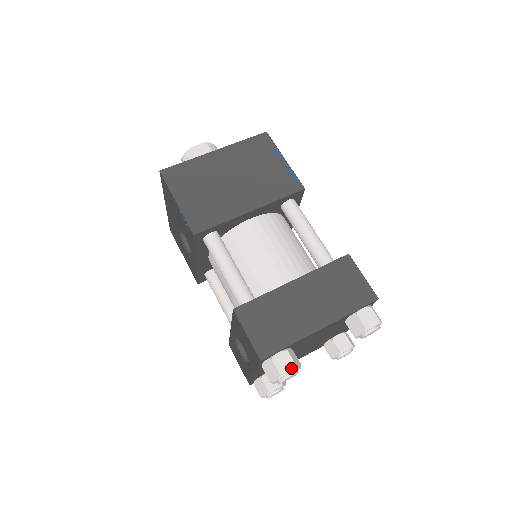
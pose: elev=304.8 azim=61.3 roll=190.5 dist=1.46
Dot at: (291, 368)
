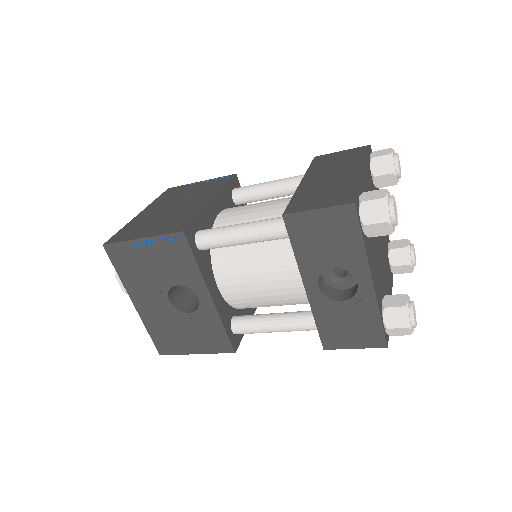
Dot at: (384, 191)
